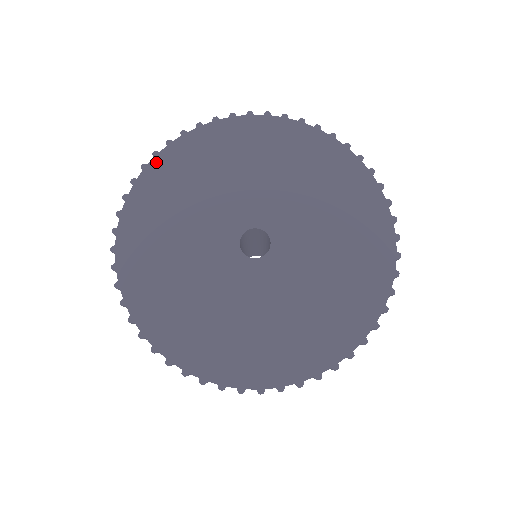
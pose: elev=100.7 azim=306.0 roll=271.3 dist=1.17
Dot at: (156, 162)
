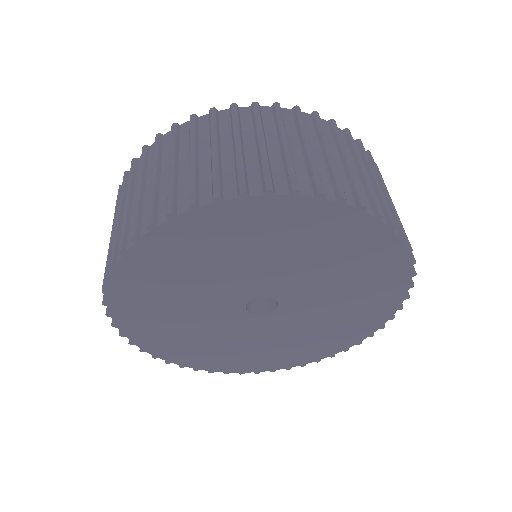
Dot at: (153, 236)
